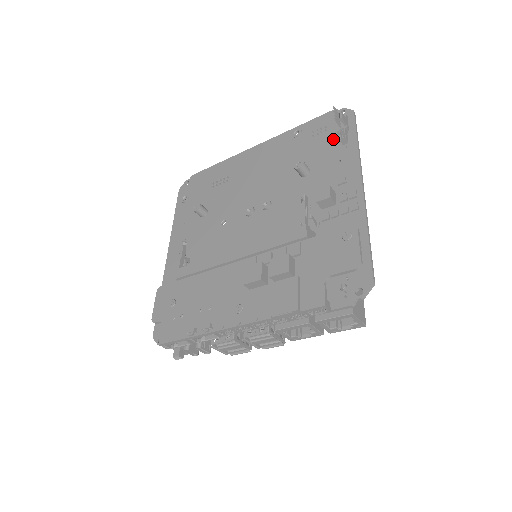
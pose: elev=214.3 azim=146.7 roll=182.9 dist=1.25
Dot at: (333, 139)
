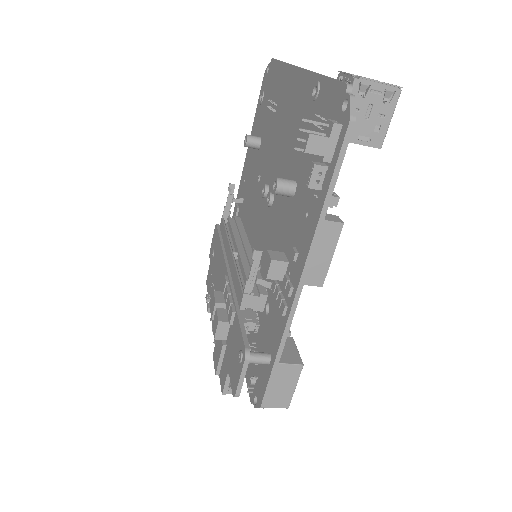
Dot at: (319, 159)
